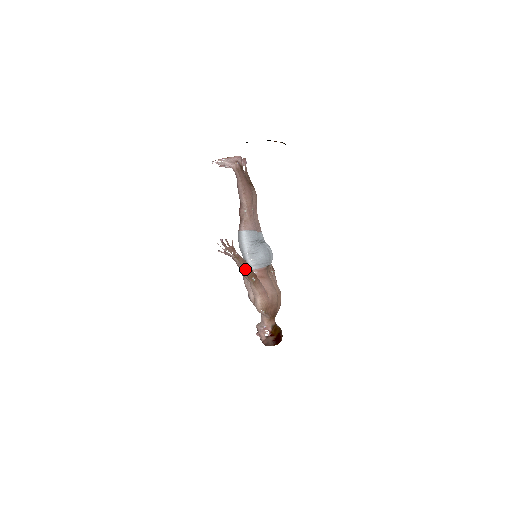
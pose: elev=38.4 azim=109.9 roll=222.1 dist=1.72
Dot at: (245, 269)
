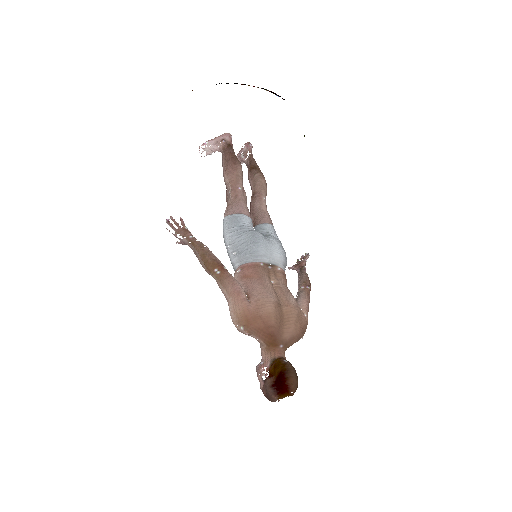
Dot at: (202, 257)
